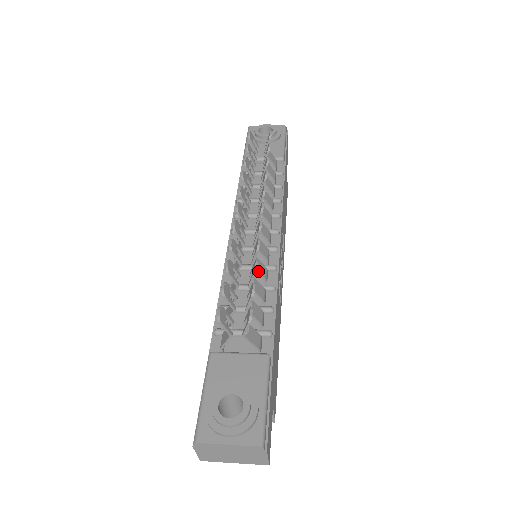
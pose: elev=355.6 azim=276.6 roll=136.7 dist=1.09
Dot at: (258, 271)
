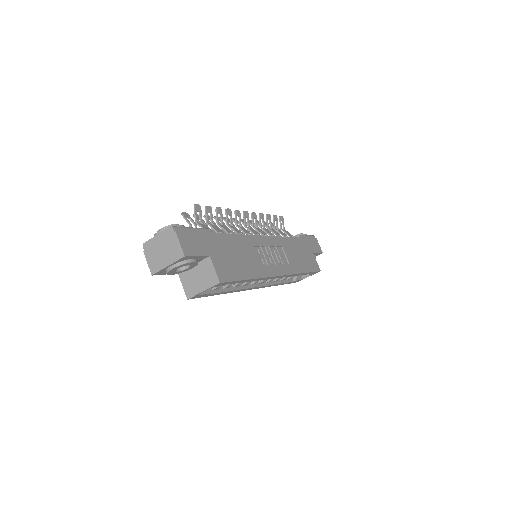
Dot at: (232, 228)
